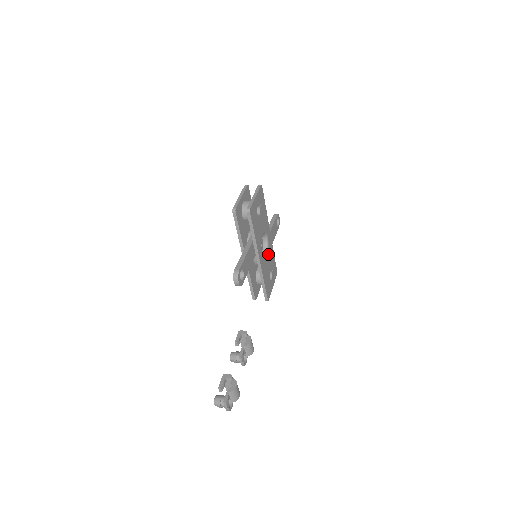
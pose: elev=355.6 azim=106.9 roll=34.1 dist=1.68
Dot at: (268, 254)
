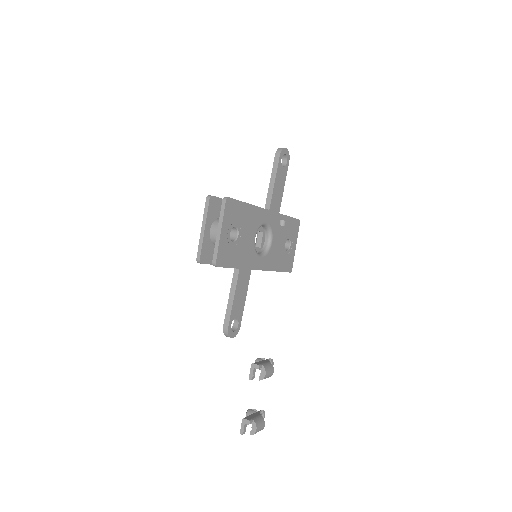
Dot at: (274, 236)
